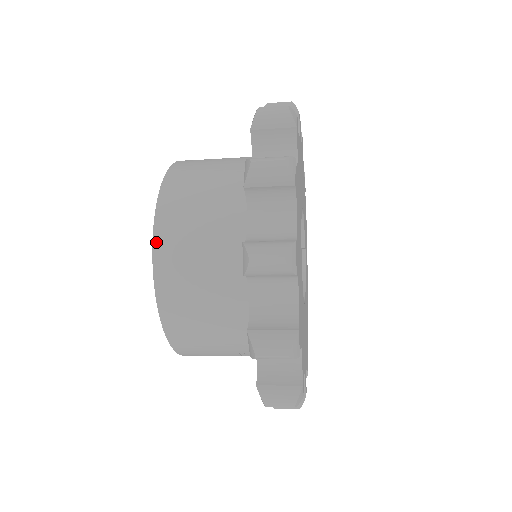
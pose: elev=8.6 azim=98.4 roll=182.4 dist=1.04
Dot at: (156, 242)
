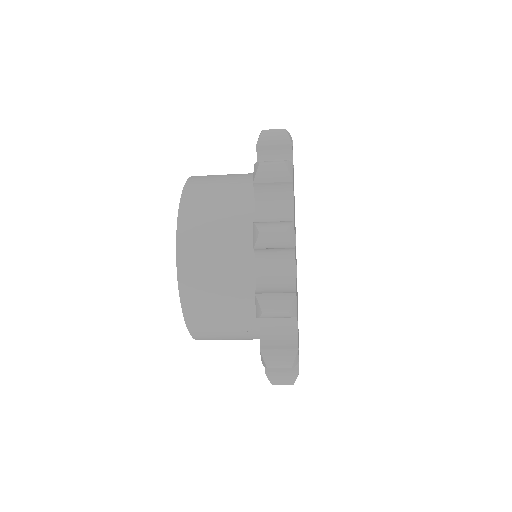
Dot at: (179, 230)
